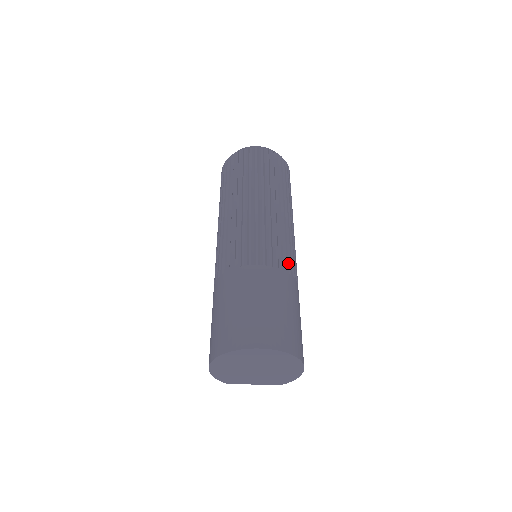
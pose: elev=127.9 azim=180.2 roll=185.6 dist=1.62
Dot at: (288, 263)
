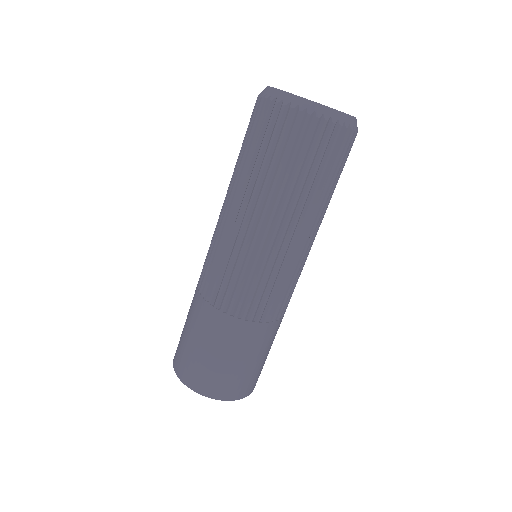
Dot at: (245, 303)
